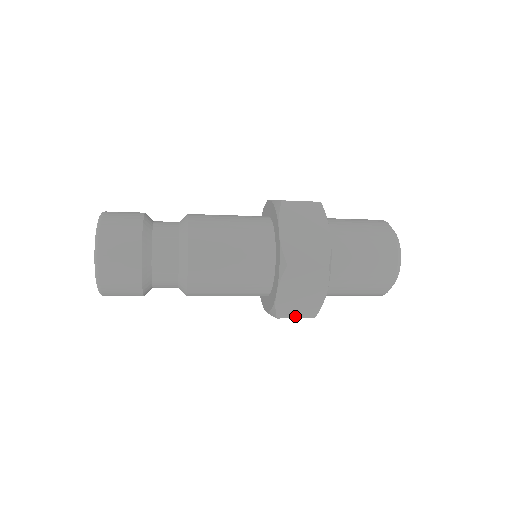
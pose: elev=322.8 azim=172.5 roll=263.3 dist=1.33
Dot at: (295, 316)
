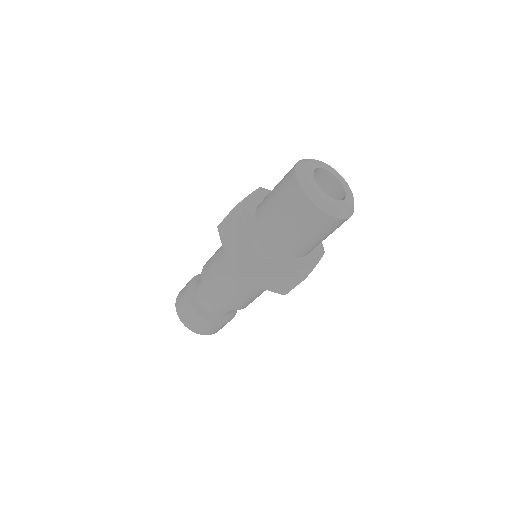
Dot at: occluded
